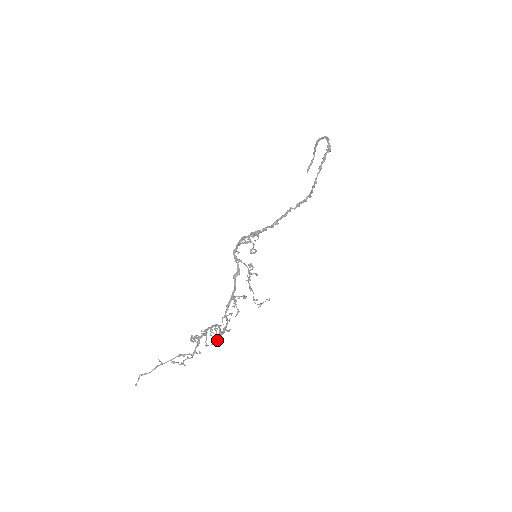
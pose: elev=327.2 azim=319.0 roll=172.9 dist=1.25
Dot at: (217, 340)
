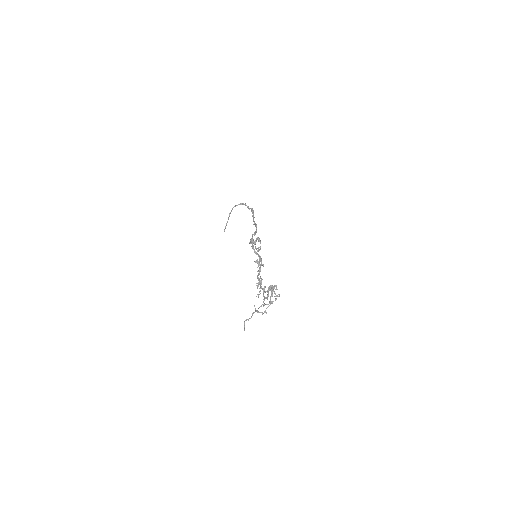
Dot at: (276, 295)
